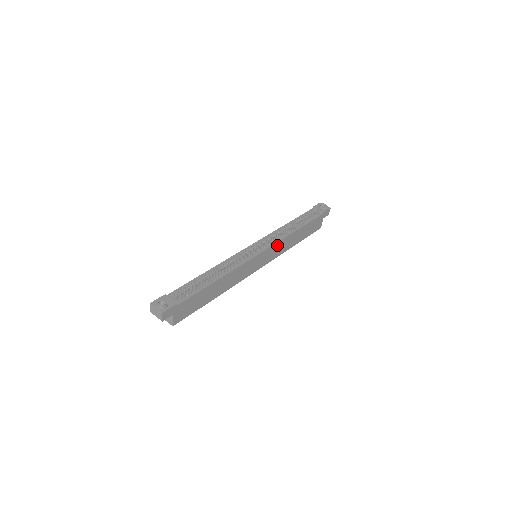
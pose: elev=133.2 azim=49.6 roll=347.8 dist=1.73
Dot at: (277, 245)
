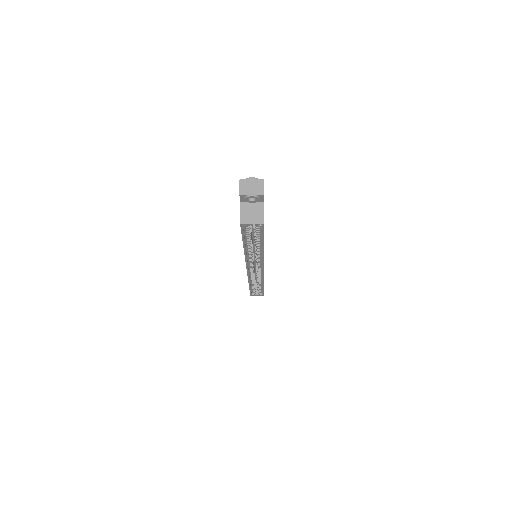
Dot at: occluded
